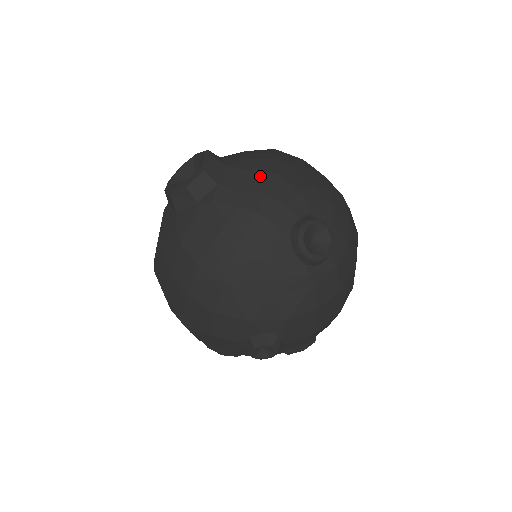
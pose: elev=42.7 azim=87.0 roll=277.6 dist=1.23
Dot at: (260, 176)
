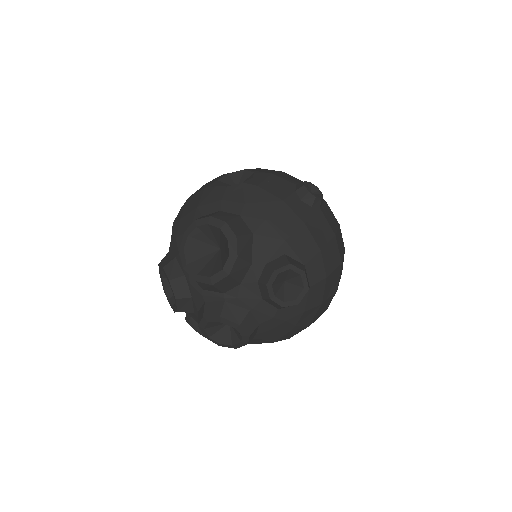
Dot at: occluded
